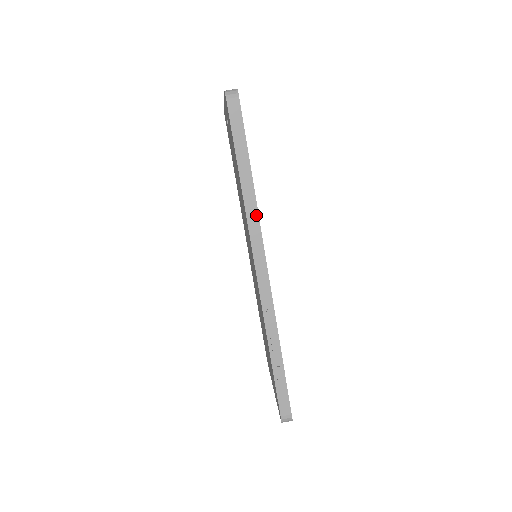
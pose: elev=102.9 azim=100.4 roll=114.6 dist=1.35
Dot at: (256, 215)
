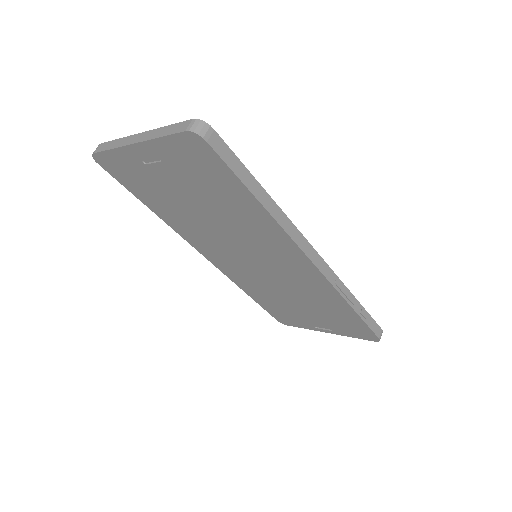
Dot at: (288, 221)
